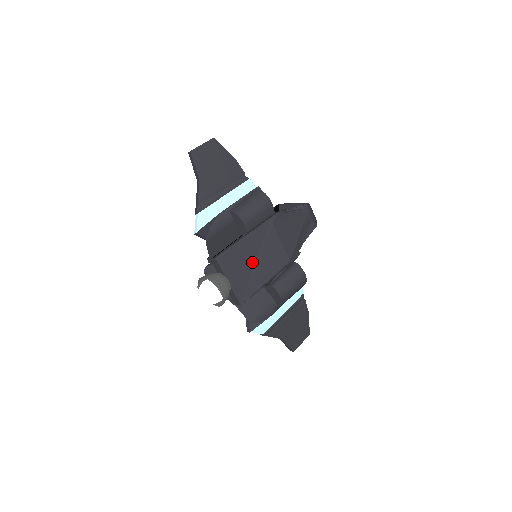
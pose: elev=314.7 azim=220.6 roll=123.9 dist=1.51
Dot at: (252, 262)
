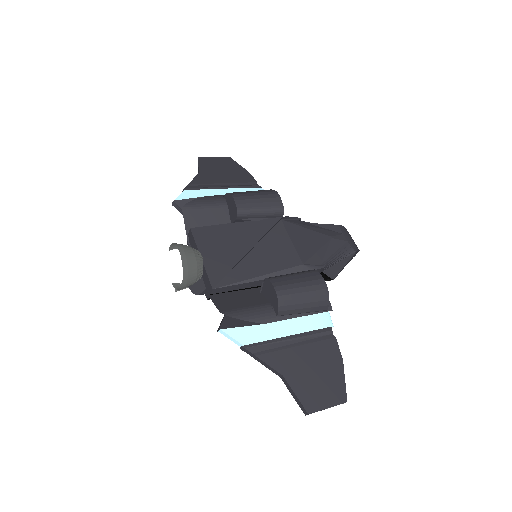
Dot at: (243, 250)
